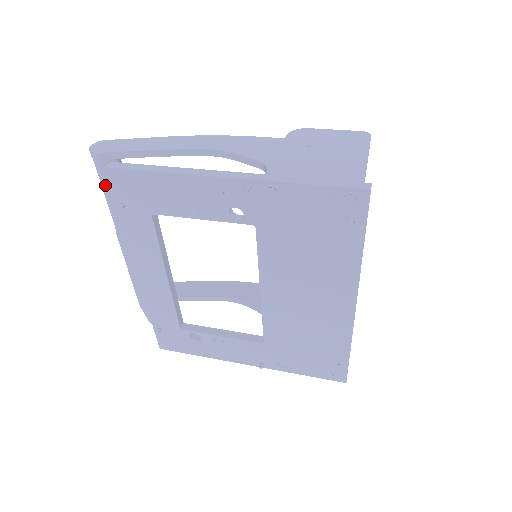
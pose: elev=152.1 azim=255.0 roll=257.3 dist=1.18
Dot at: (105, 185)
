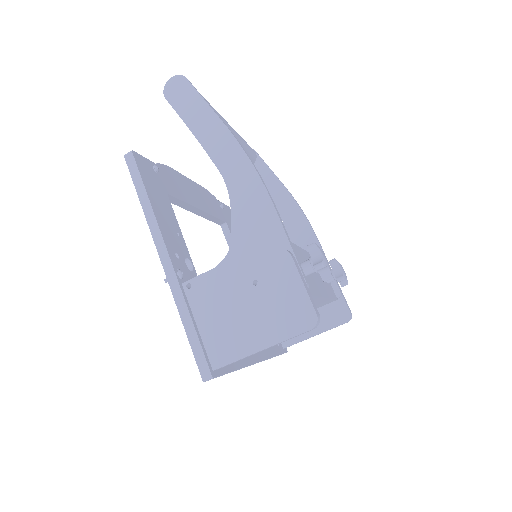
Dot at: occluded
